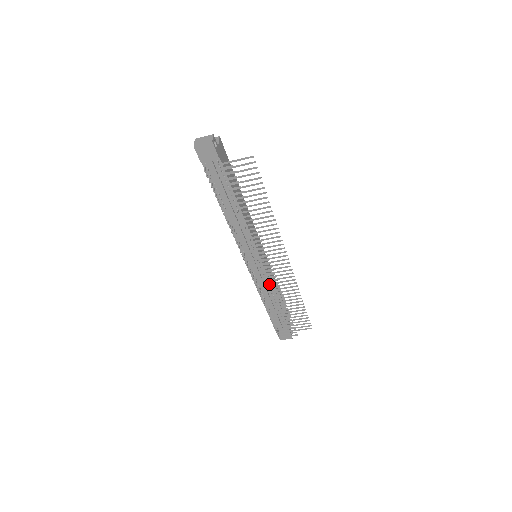
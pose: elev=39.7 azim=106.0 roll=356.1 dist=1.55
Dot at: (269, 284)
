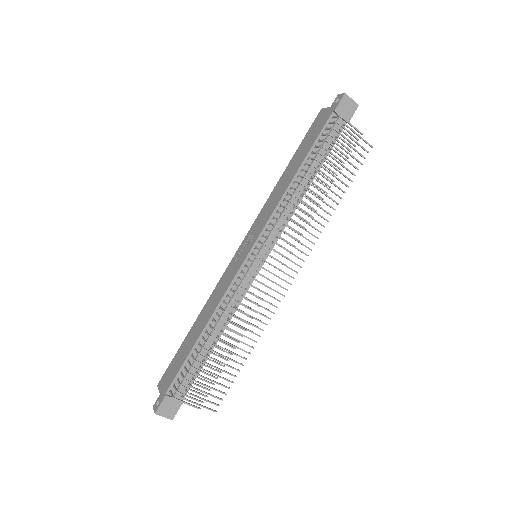
Dot at: occluded
